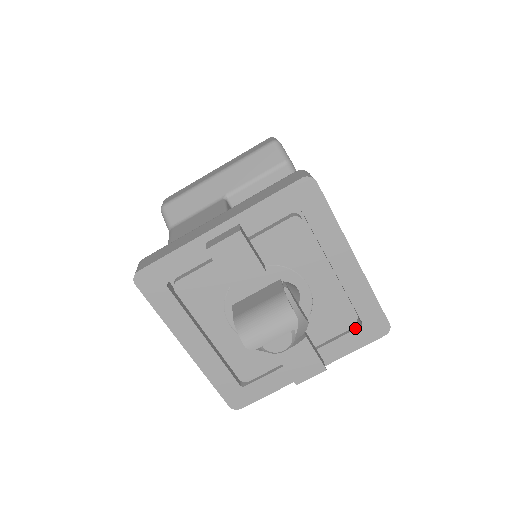
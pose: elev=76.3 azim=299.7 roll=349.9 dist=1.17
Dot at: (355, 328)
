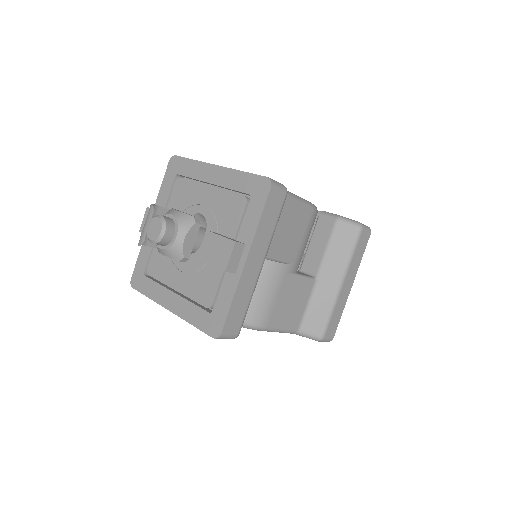
Dot at: (249, 203)
